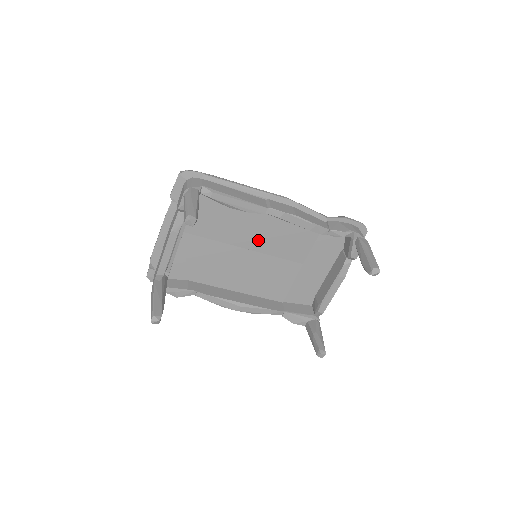
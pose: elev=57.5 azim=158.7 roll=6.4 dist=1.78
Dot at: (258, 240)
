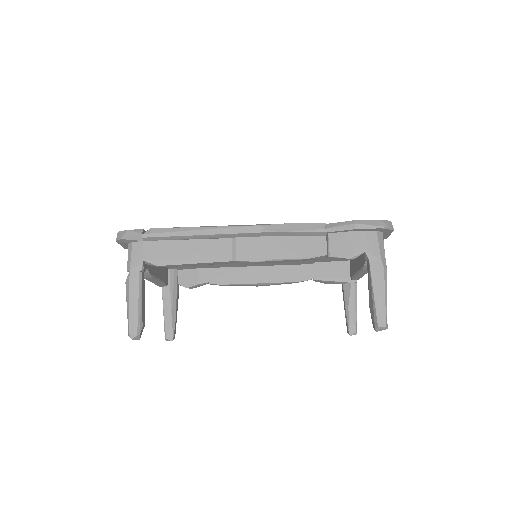
Dot at: occluded
